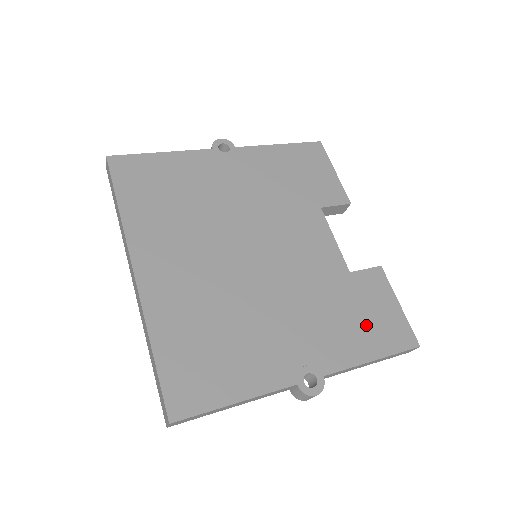
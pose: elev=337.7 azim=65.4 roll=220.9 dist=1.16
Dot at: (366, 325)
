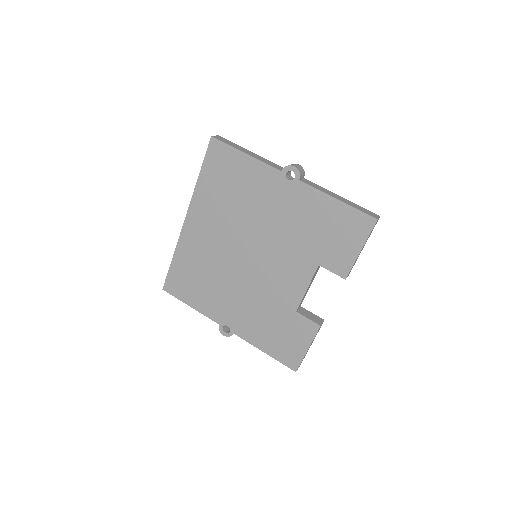
Dot at: (276, 338)
